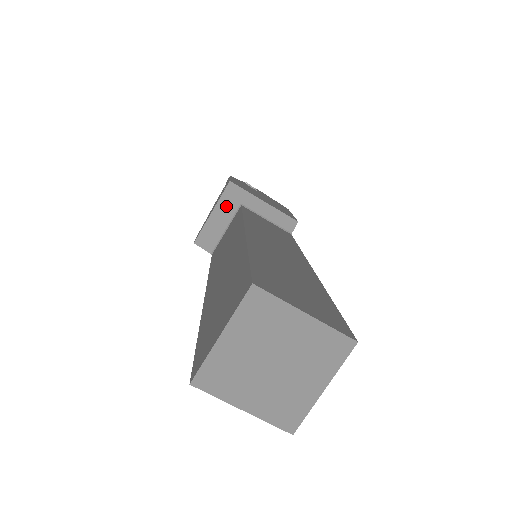
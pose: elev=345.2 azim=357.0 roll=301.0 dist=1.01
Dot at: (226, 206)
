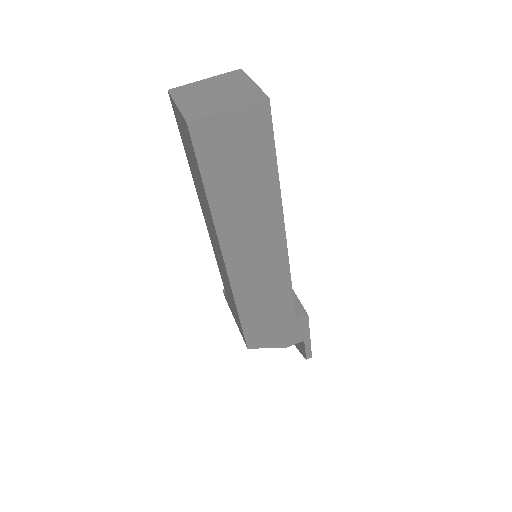
Dot at: occluded
